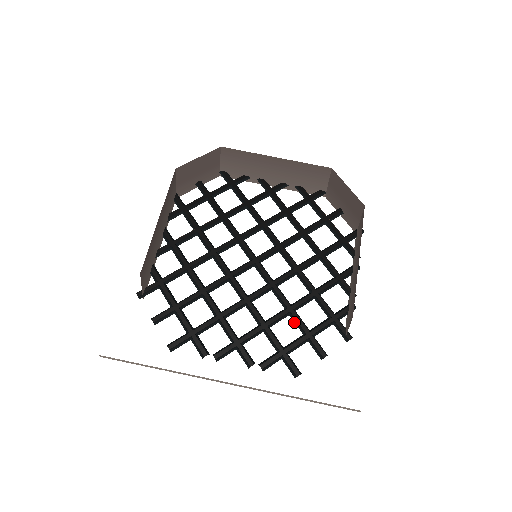
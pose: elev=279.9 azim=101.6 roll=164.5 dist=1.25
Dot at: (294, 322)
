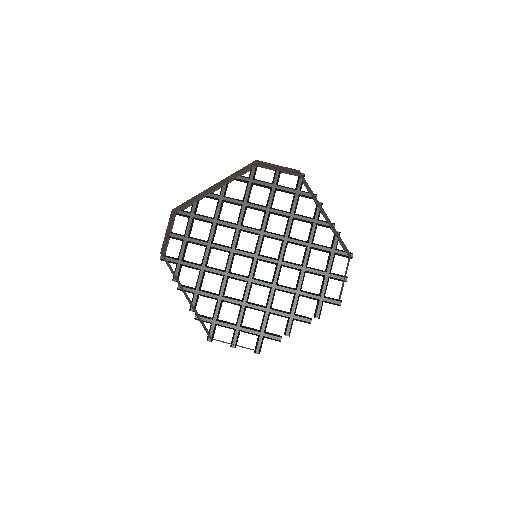
Dot at: occluded
